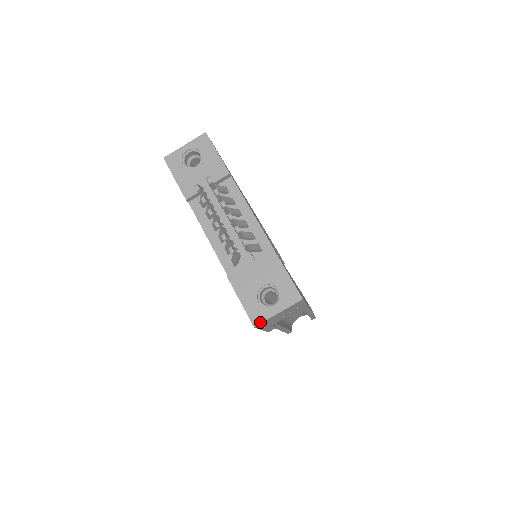
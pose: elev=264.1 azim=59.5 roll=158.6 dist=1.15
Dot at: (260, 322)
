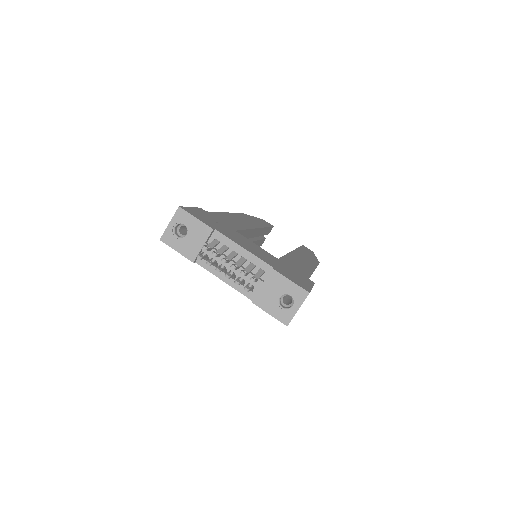
Dot at: (289, 321)
